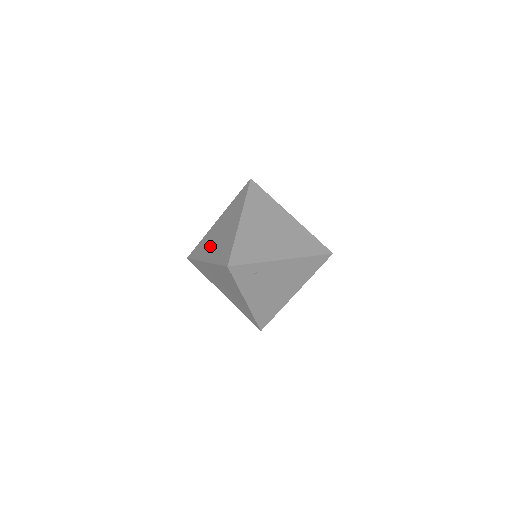
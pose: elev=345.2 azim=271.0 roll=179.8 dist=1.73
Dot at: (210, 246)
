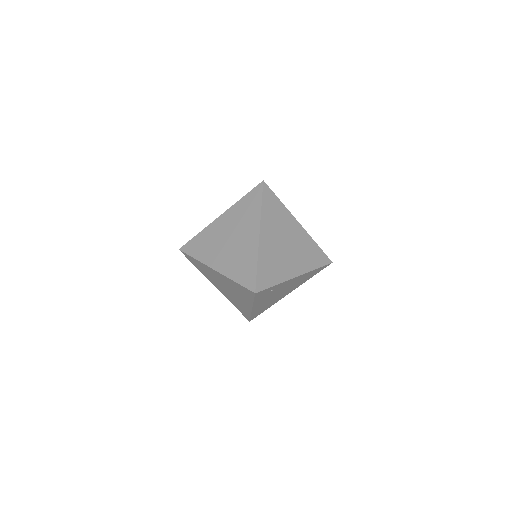
Dot at: (217, 251)
